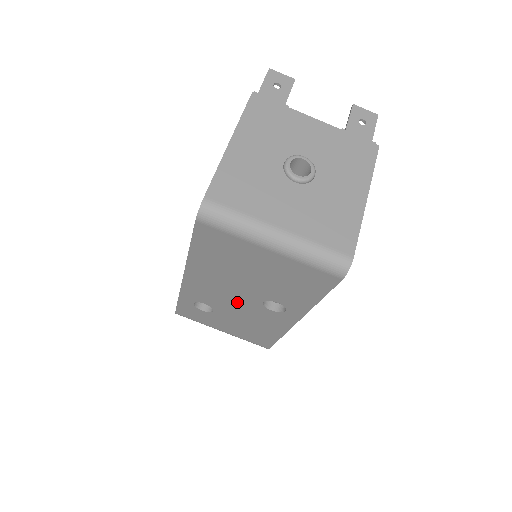
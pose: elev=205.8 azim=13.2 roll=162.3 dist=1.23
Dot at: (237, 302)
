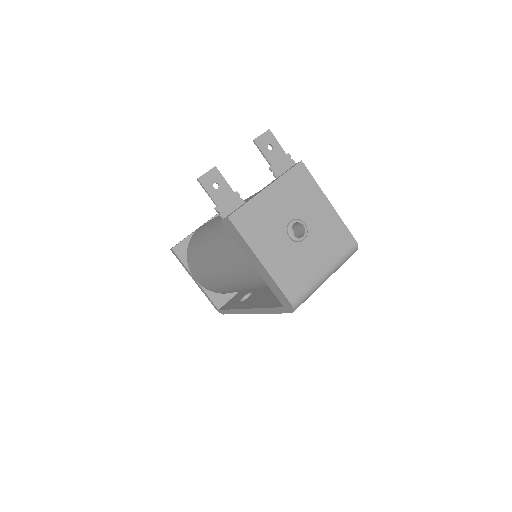
Dot at: occluded
